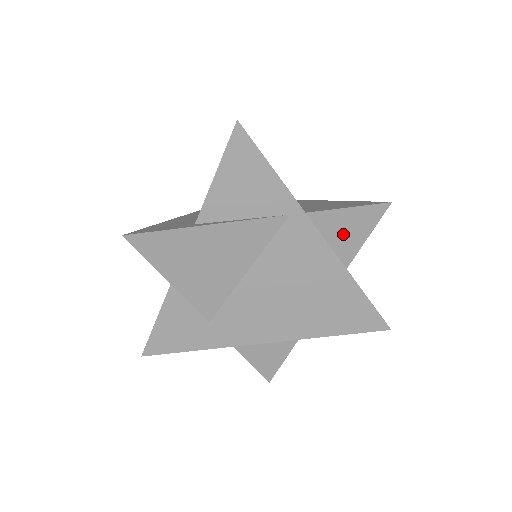
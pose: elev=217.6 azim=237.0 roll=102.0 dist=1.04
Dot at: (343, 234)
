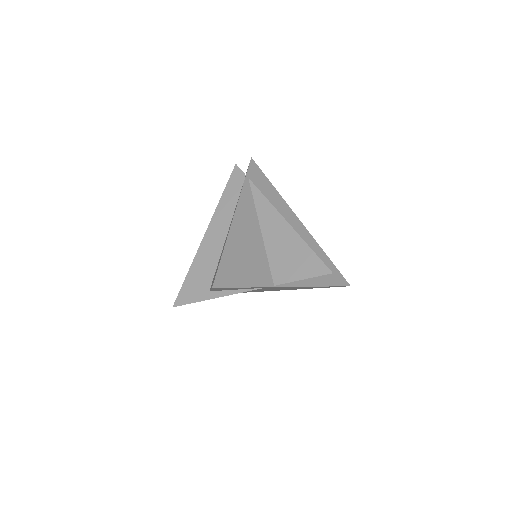
Dot at: occluded
